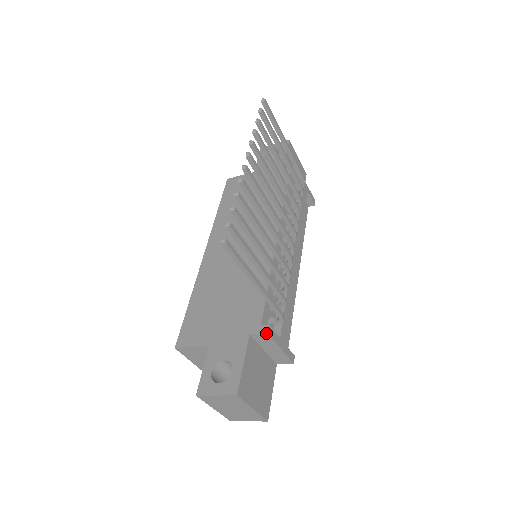
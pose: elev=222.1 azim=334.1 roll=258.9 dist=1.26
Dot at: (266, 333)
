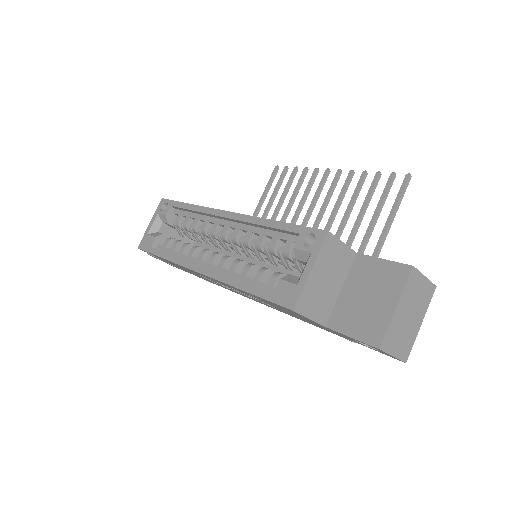
Dot at: occluded
